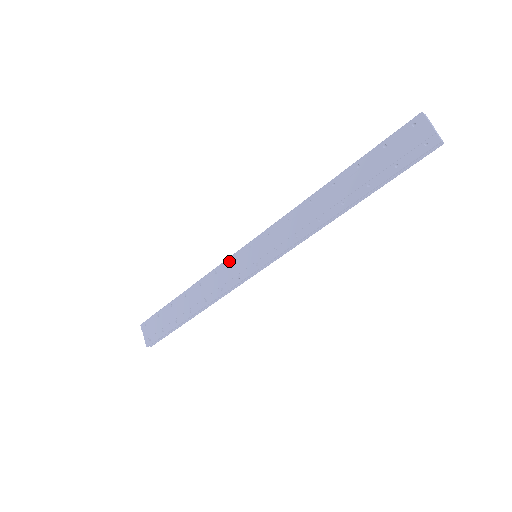
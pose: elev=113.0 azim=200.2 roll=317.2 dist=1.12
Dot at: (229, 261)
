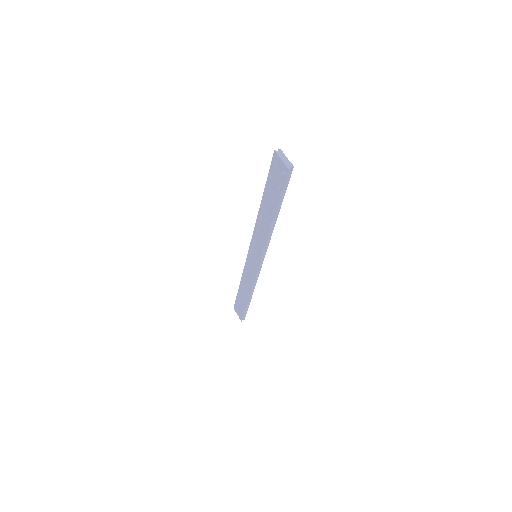
Dot at: (247, 262)
